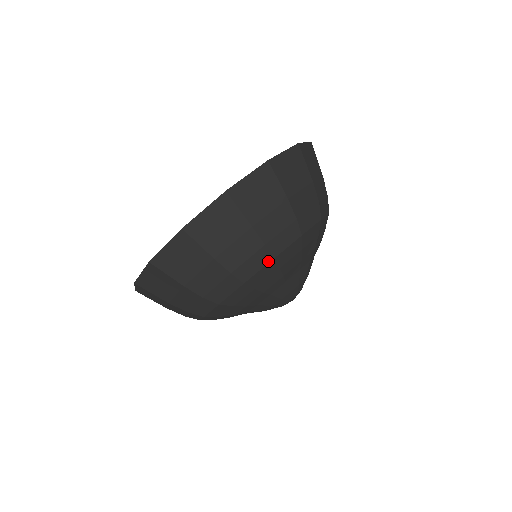
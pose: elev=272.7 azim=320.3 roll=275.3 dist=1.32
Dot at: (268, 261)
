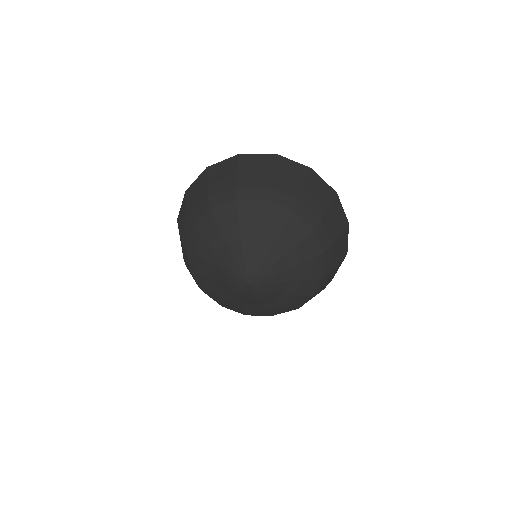
Dot at: (311, 225)
